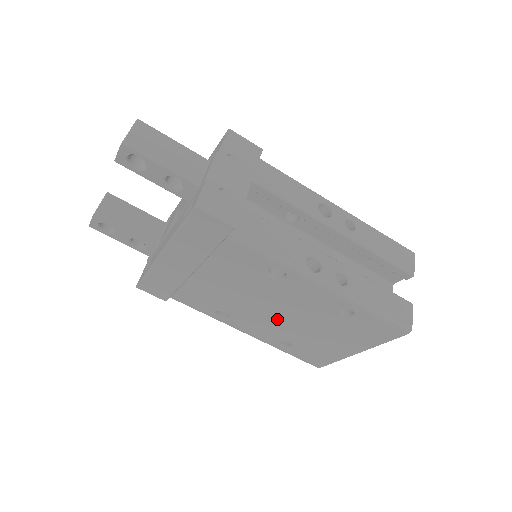
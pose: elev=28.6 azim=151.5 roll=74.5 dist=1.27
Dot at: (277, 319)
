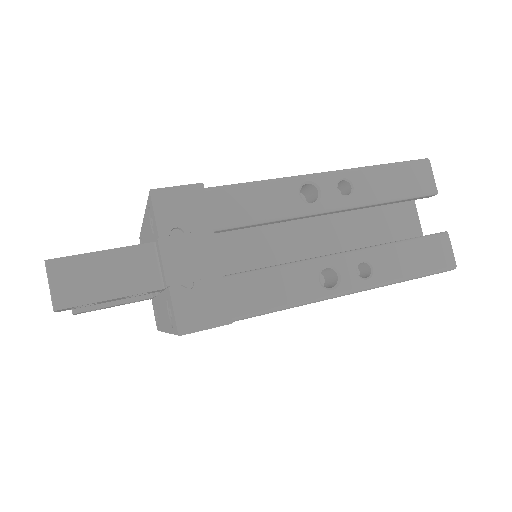
Dot at: occluded
